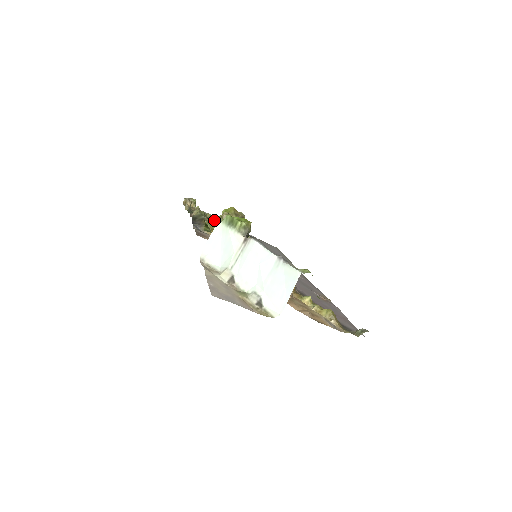
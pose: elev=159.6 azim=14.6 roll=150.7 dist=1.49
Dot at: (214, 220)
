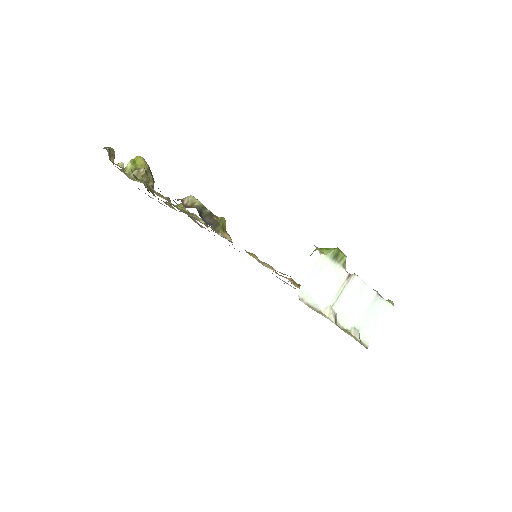
Dot at: occluded
